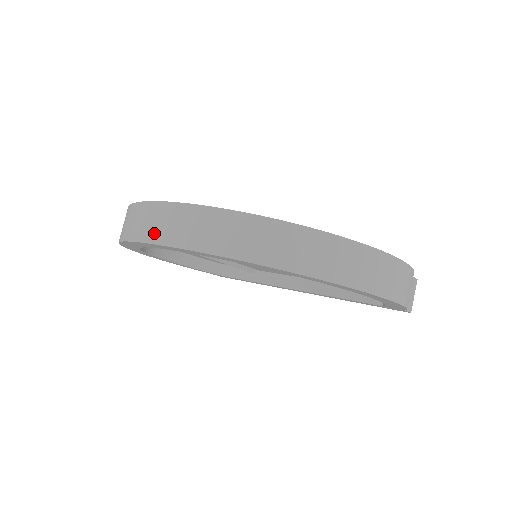
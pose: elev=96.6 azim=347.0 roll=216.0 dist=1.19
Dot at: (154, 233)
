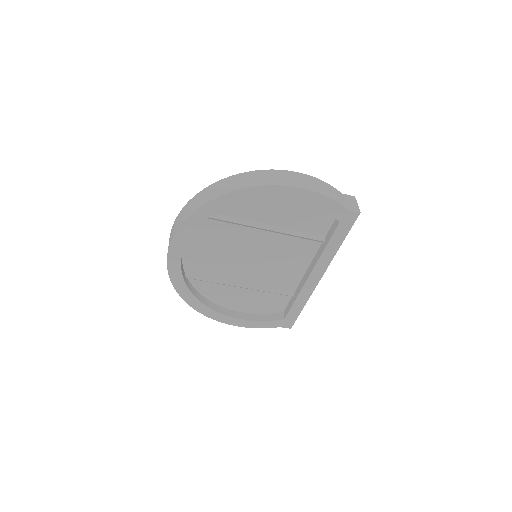
Dot at: (168, 247)
